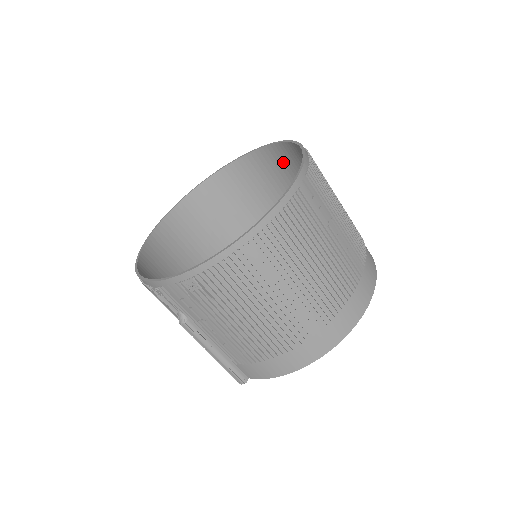
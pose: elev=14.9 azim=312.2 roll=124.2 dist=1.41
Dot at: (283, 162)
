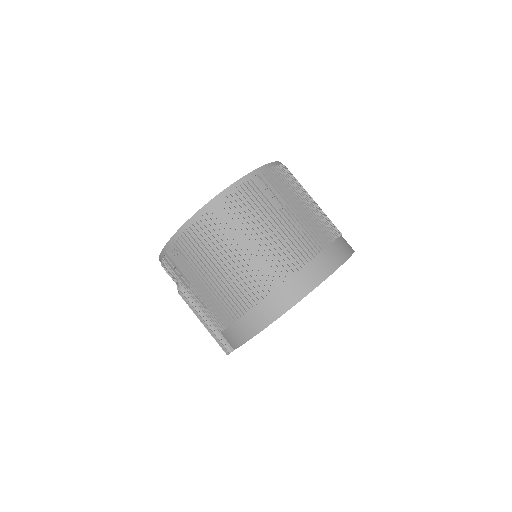
Dot at: occluded
